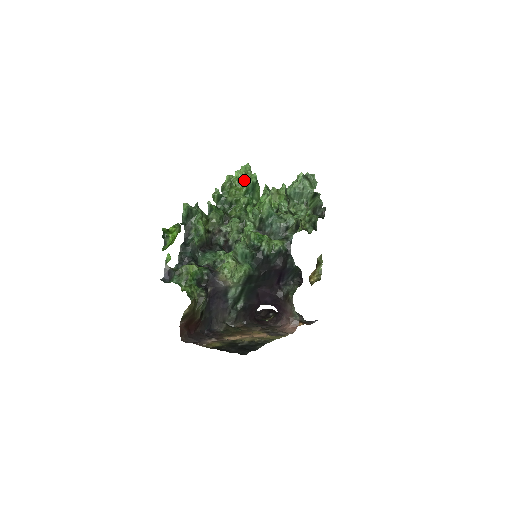
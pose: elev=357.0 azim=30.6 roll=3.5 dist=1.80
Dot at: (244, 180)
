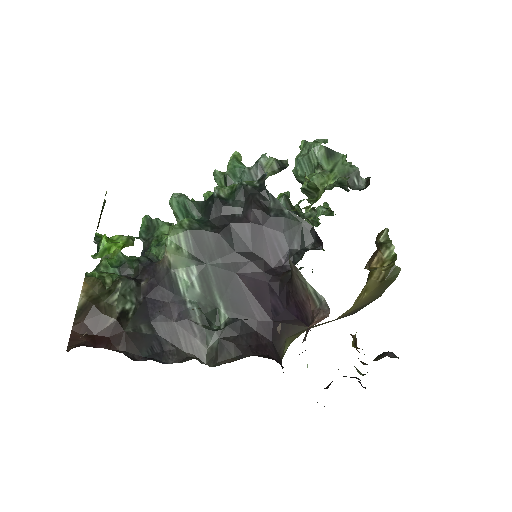
Dot at: occluded
